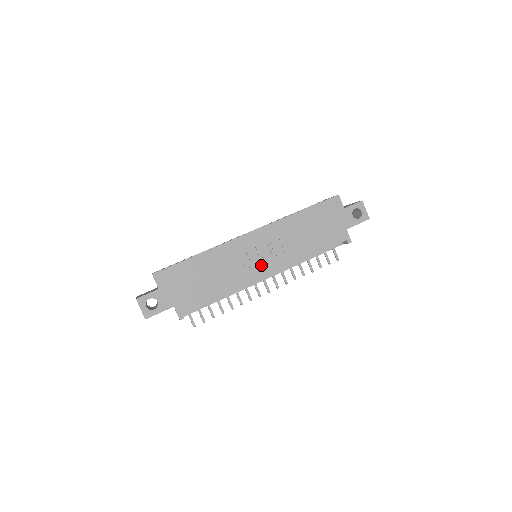
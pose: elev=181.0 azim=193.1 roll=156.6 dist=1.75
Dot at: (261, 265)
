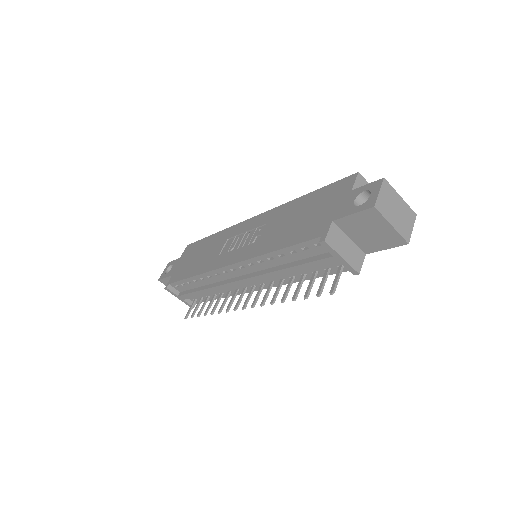
Dot at: (233, 253)
